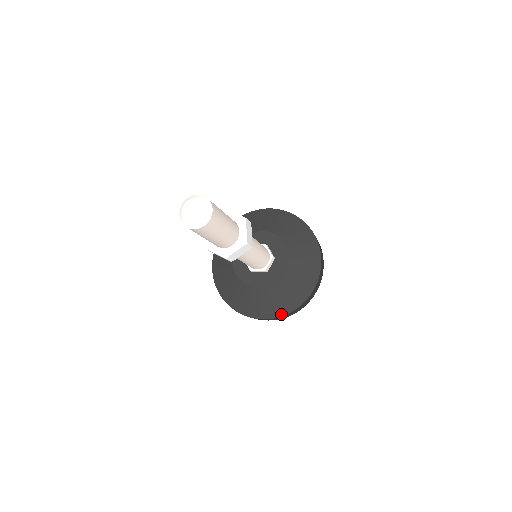
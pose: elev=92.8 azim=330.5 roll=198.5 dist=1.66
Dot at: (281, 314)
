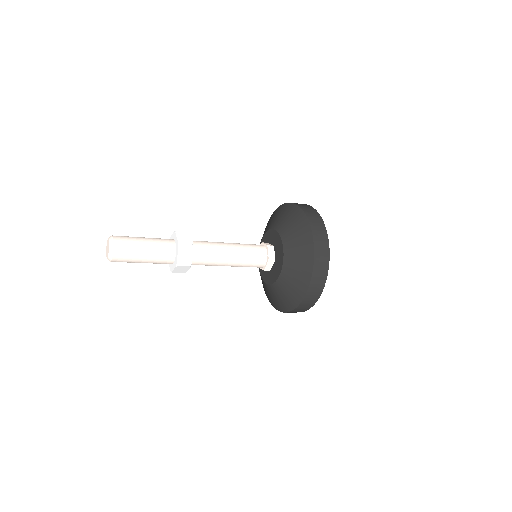
Dot at: (283, 310)
